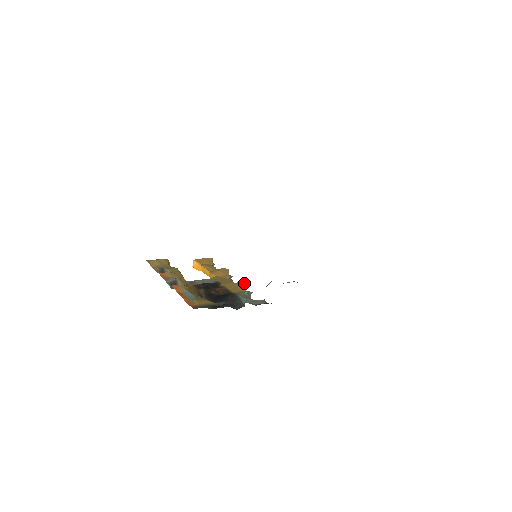
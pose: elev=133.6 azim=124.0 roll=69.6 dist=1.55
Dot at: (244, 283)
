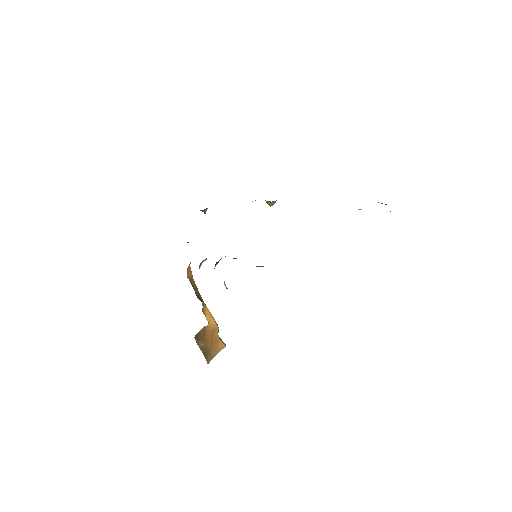
Dot at: occluded
